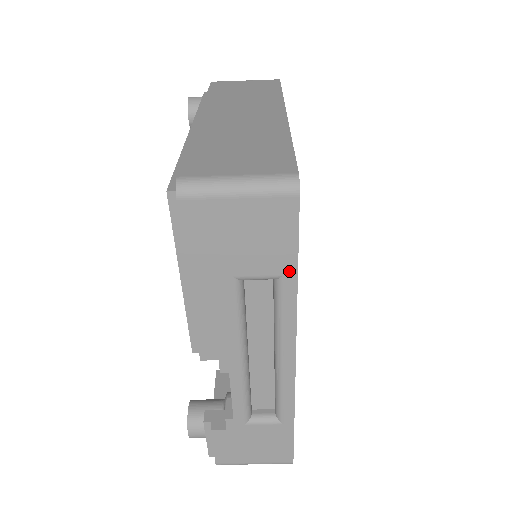
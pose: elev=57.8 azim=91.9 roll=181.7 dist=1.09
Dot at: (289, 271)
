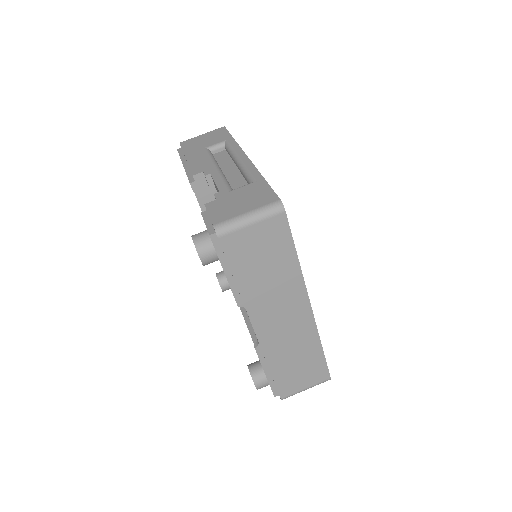
Dot at: (229, 138)
